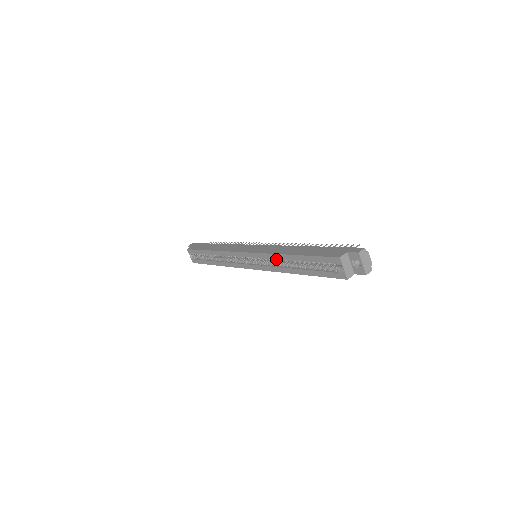
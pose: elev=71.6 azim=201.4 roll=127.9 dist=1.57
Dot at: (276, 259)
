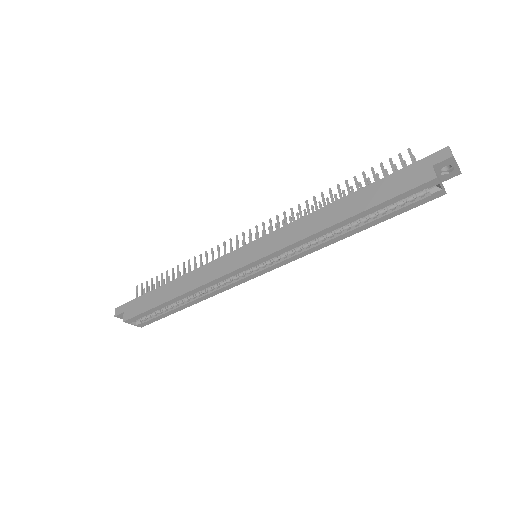
Dot at: (312, 239)
